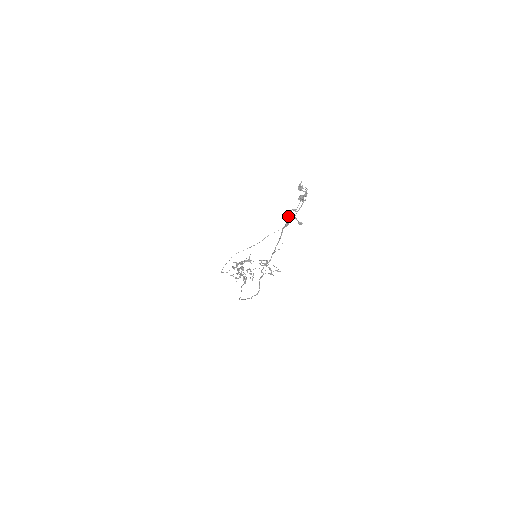
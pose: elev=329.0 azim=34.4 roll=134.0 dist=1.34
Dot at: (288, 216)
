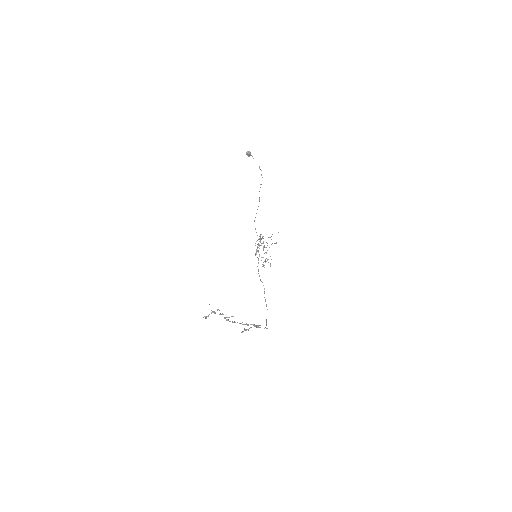
Dot at: occluded
